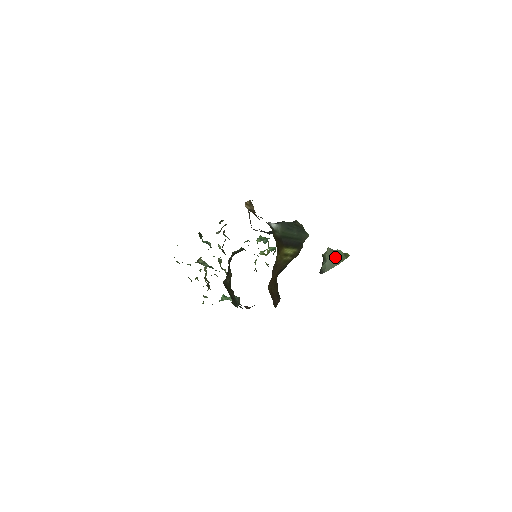
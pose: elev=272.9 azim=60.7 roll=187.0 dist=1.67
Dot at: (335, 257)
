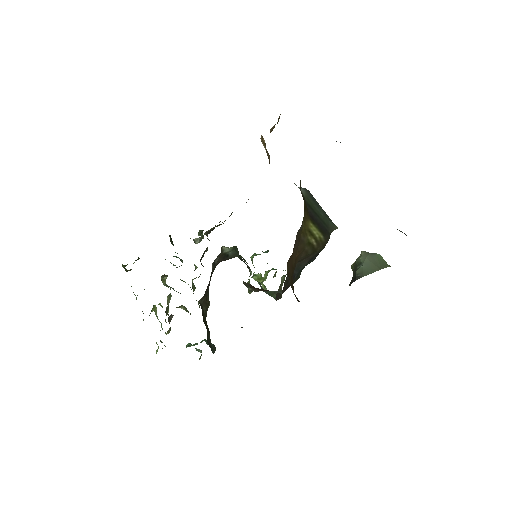
Dot at: (374, 261)
